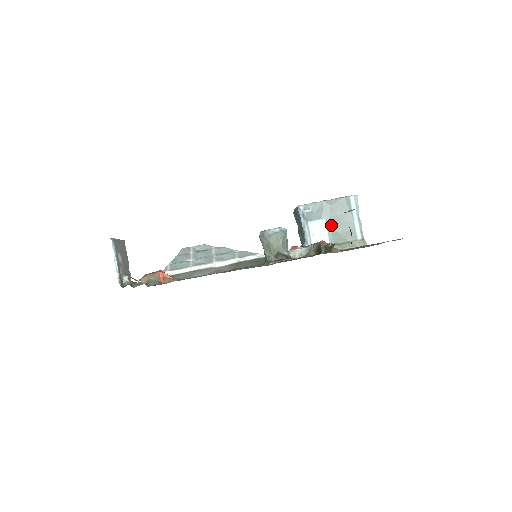
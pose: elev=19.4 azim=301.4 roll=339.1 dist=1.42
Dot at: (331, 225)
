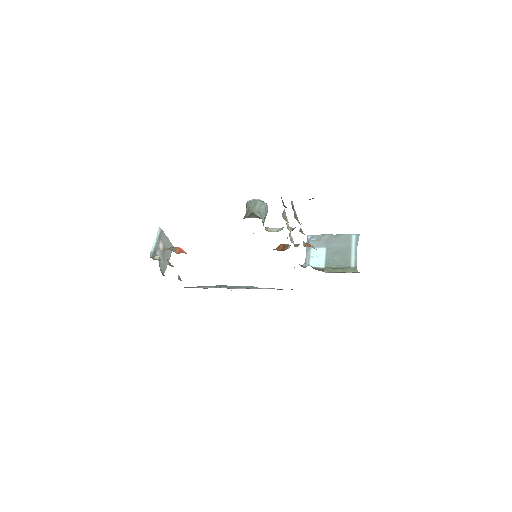
Dot at: (330, 253)
